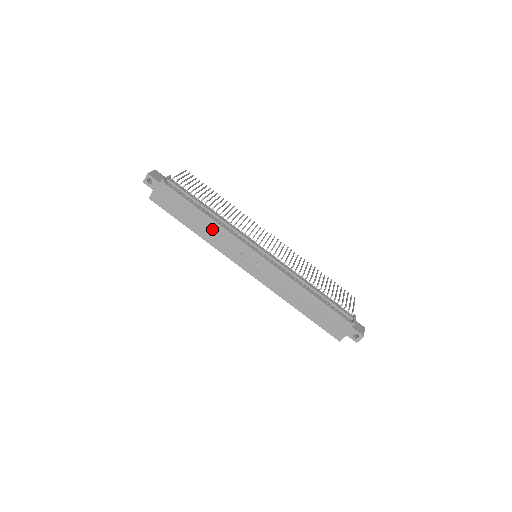
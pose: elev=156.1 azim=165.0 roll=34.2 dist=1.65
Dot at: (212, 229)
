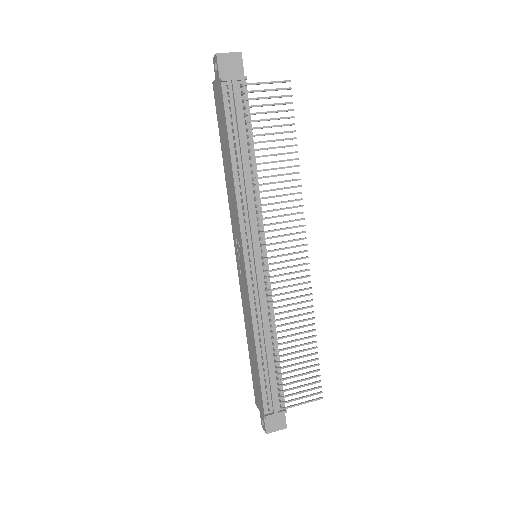
Dot at: (231, 185)
